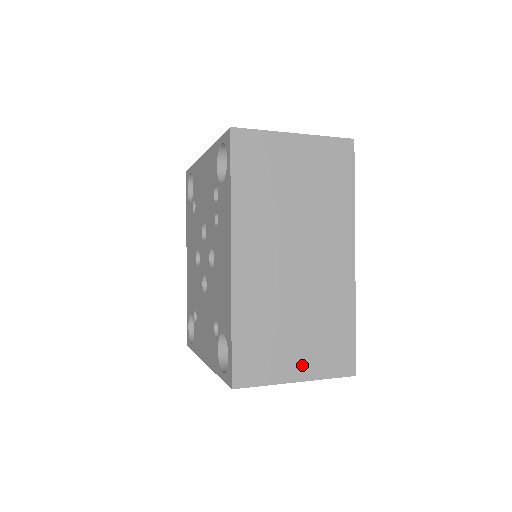
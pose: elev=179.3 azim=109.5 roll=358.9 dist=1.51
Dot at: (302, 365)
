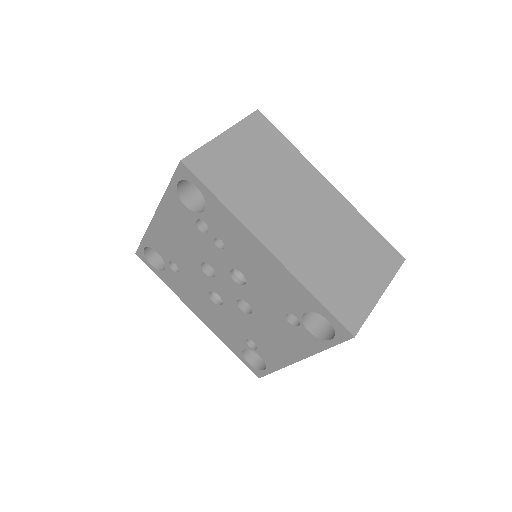
Dot at: (373, 281)
